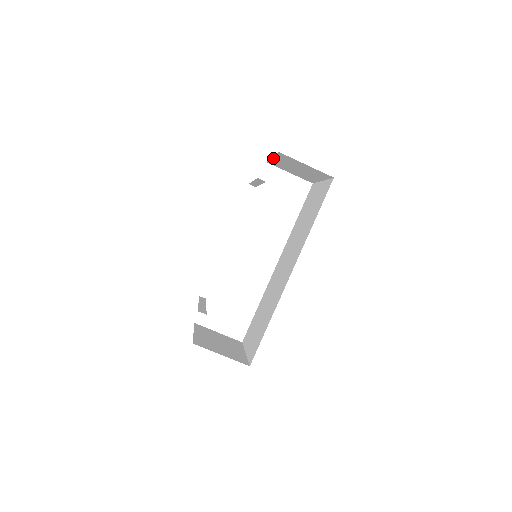
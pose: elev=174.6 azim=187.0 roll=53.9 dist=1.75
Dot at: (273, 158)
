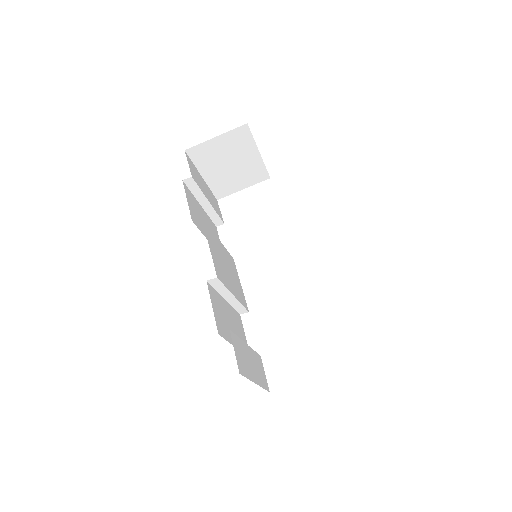
Dot at: (204, 178)
